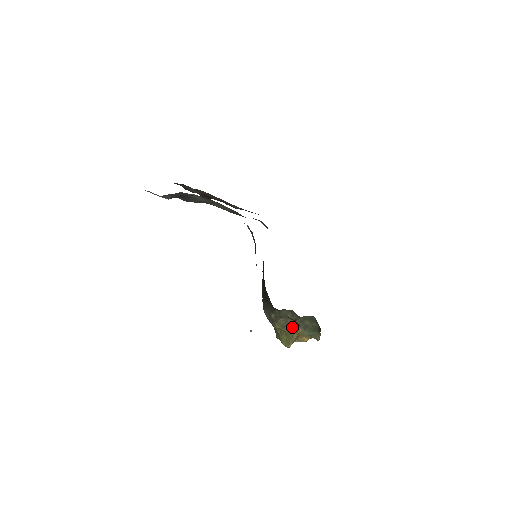
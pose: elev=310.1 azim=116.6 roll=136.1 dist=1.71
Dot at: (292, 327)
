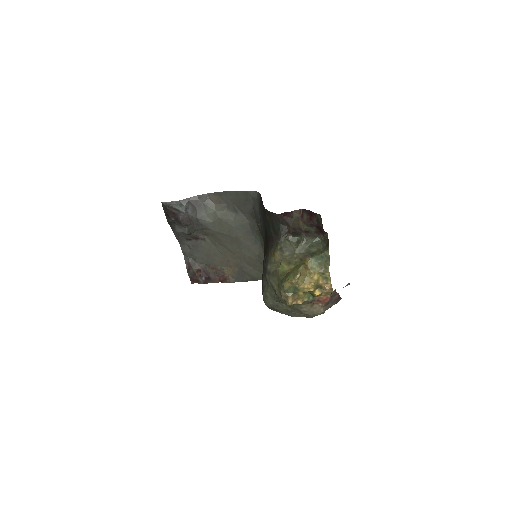
Dot at: (299, 260)
